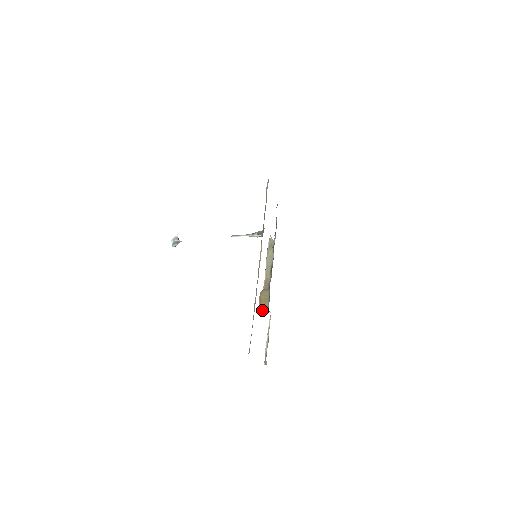
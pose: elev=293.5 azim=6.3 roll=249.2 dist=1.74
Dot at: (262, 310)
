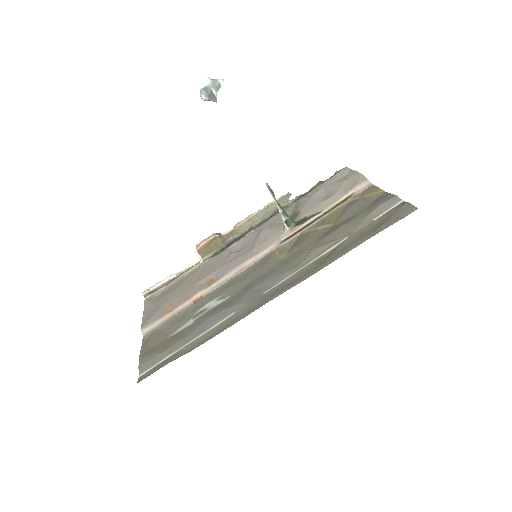
Dot at: (197, 250)
